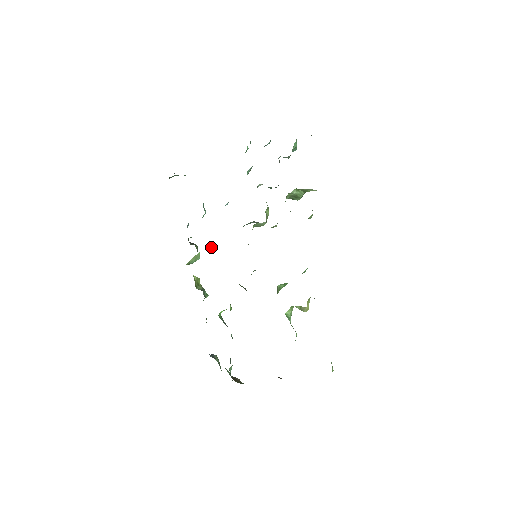
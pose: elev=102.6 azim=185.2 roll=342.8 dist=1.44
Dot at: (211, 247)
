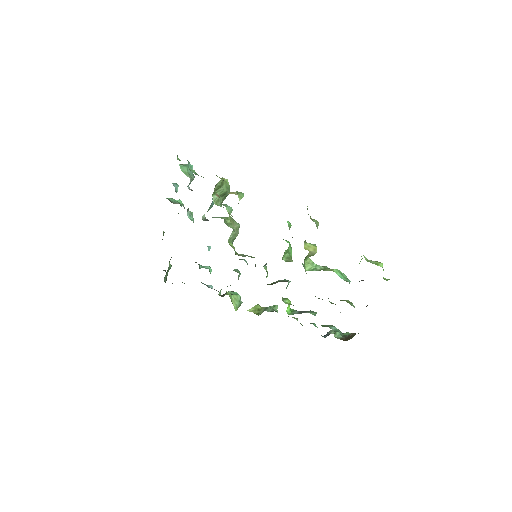
Dot at: occluded
